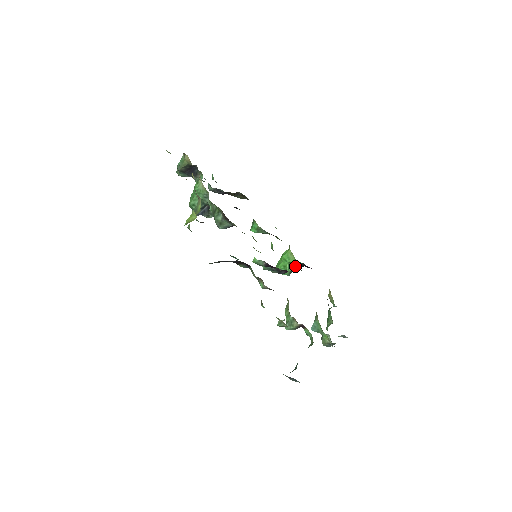
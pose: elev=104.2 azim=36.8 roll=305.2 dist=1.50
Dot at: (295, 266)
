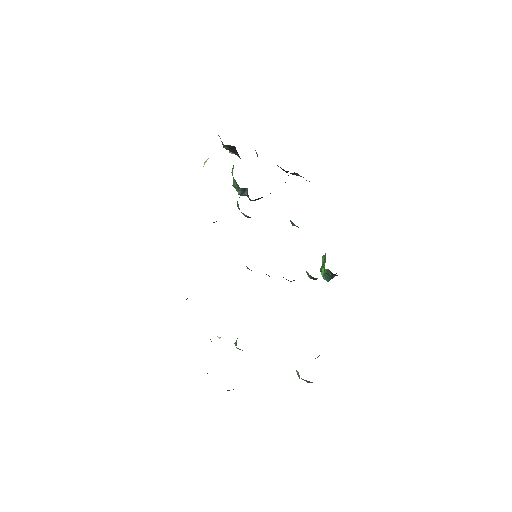
Dot at: occluded
